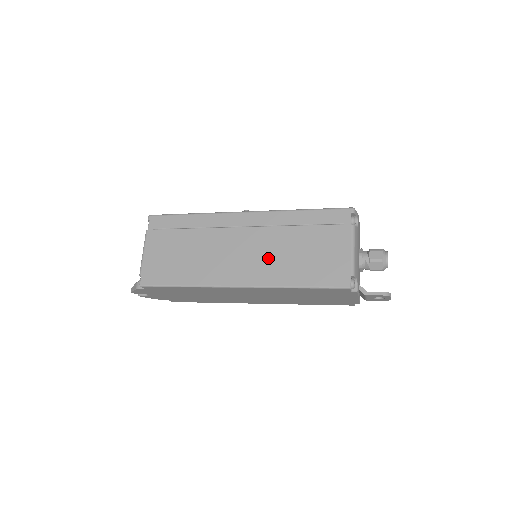
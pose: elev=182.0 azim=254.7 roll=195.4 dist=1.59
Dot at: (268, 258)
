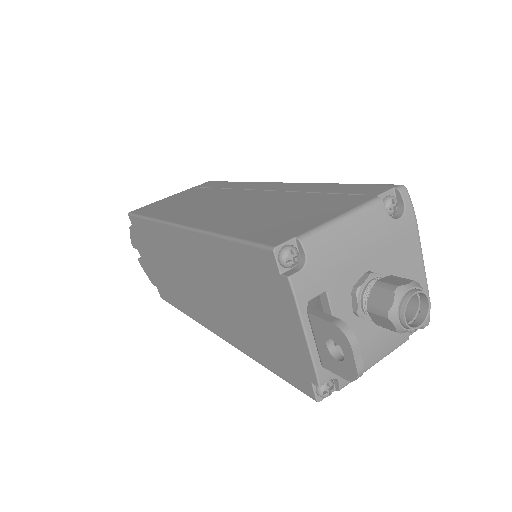
Dot at: (238, 210)
